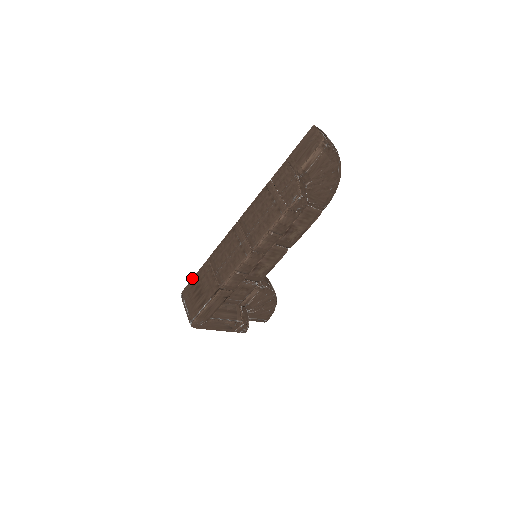
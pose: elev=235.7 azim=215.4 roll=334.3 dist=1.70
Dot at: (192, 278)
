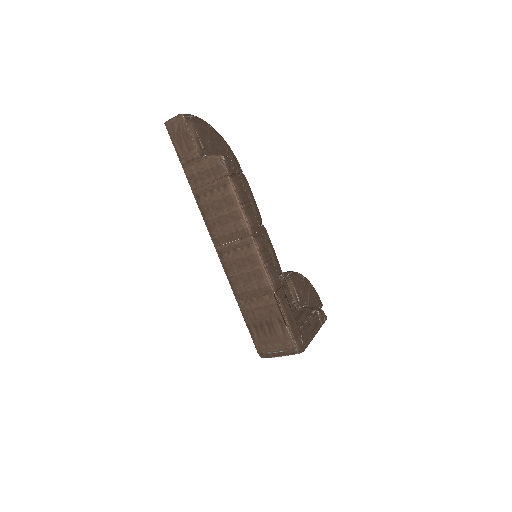
Dot at: occluded
